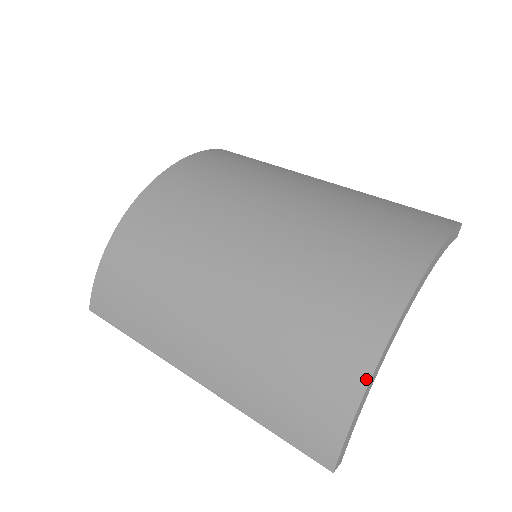
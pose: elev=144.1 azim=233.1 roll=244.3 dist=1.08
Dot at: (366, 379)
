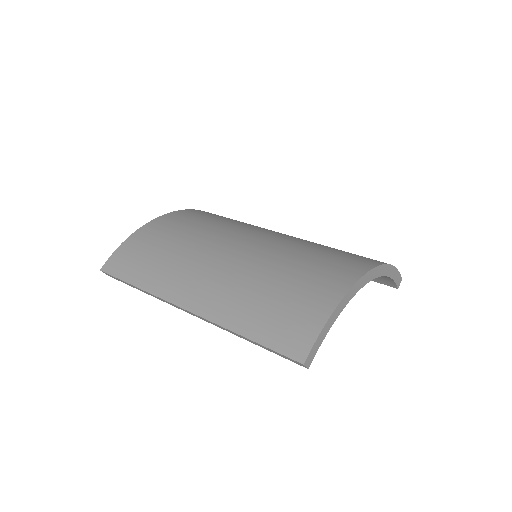
Dot at: (340, 297)
